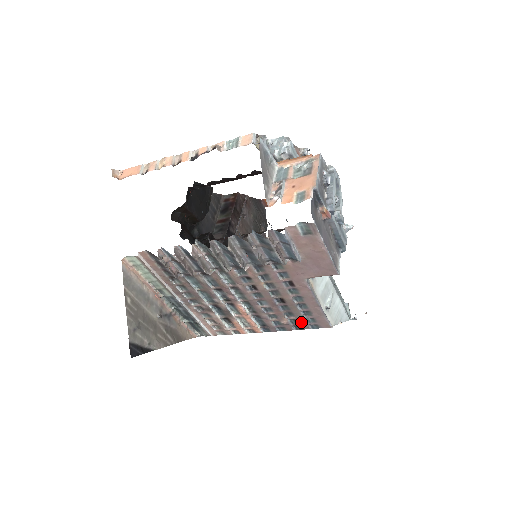
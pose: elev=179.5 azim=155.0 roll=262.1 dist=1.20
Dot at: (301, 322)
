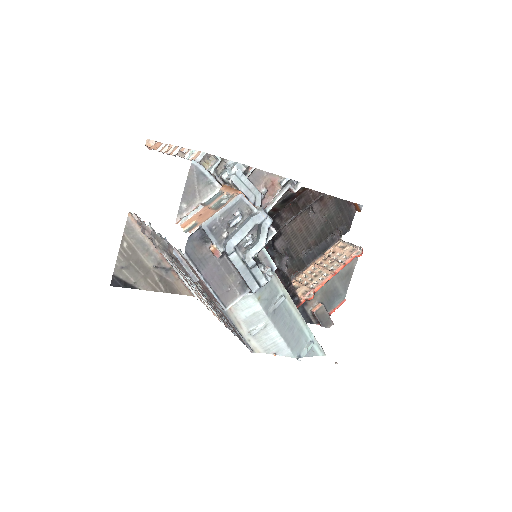
Dot at: occluded
